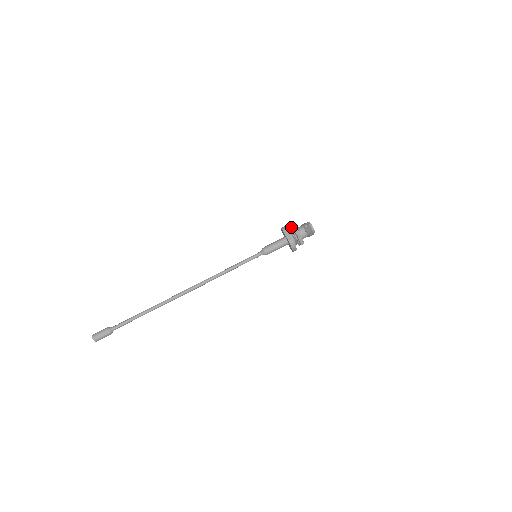
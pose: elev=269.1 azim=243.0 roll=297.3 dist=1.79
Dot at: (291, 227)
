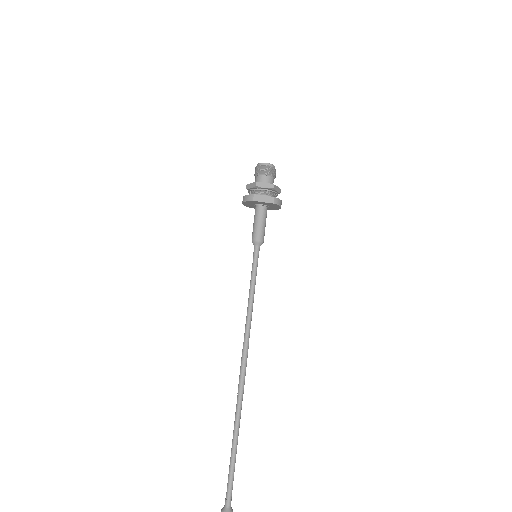
Dot at: (251, 189)
